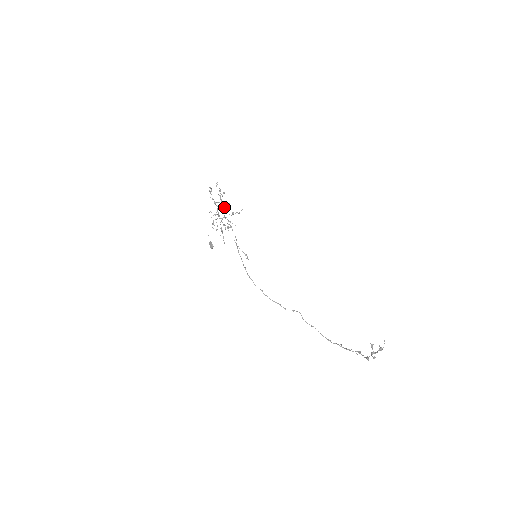
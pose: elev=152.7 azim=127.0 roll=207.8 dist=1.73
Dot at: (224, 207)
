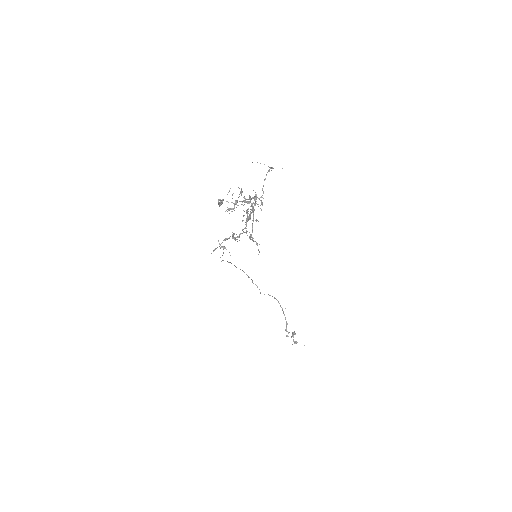
Dot at: (221, 247)
